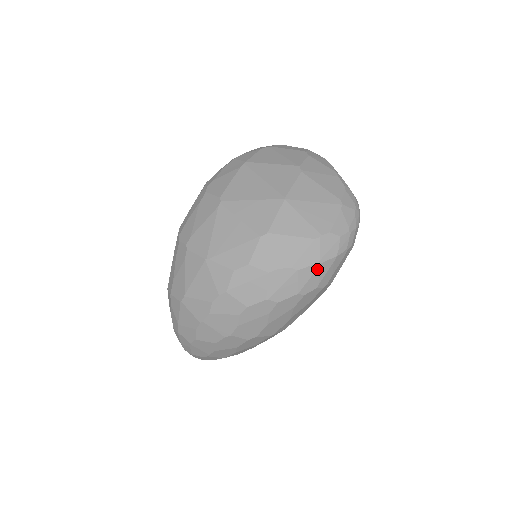
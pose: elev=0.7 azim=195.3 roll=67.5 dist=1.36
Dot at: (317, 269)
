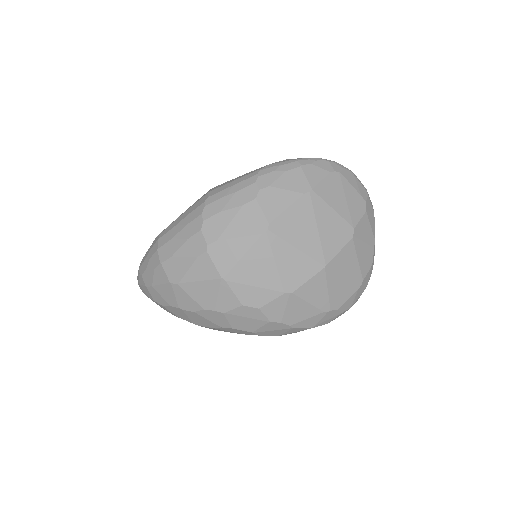
Dot at: occluded
